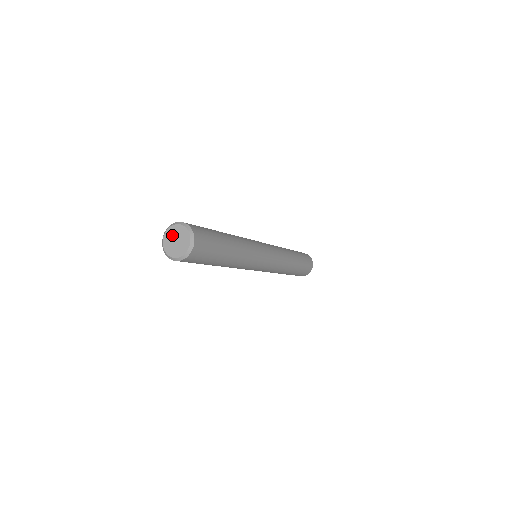
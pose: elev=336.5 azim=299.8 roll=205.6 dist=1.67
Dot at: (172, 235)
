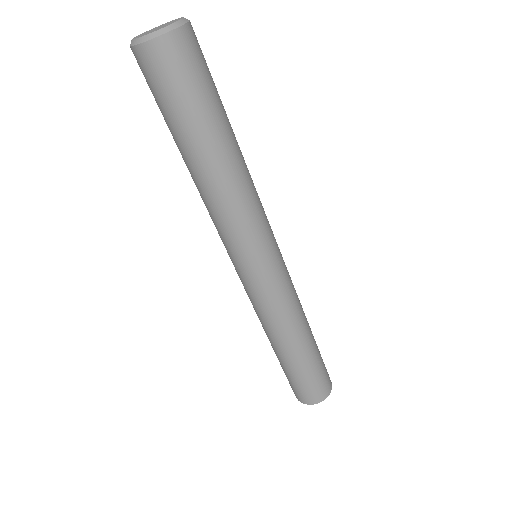
Dot at: (157, 27)
